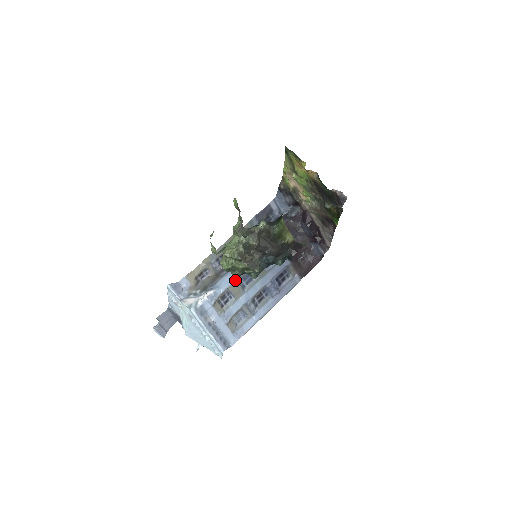
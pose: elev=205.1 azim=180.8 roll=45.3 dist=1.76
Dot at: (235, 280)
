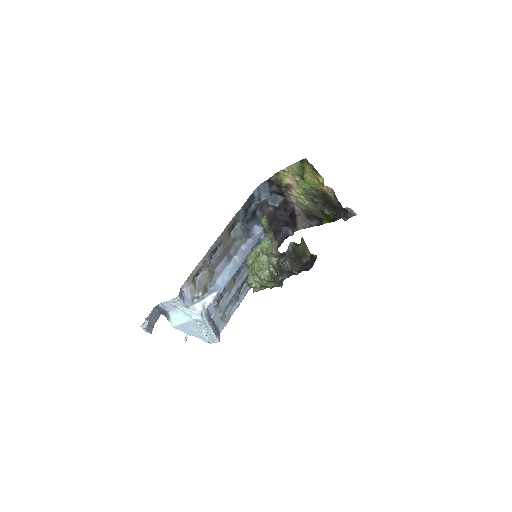
Dot at: (232, 277)
